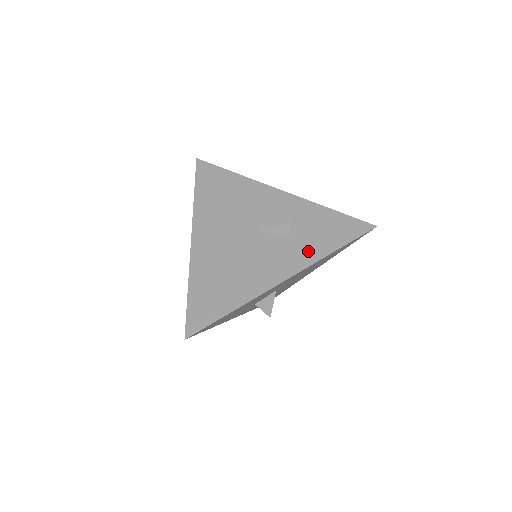
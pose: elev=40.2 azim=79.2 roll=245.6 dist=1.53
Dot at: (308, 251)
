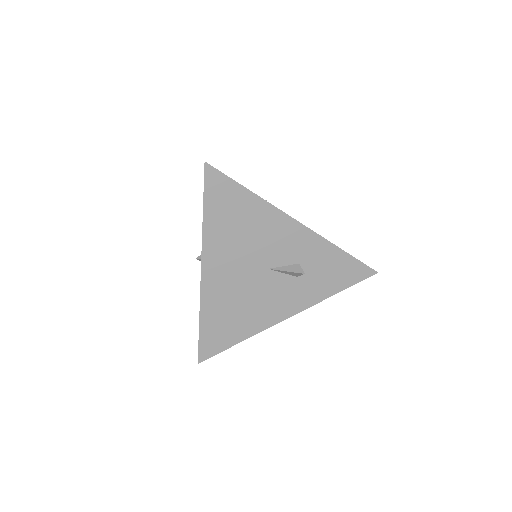
Dot at: (312, 293)
